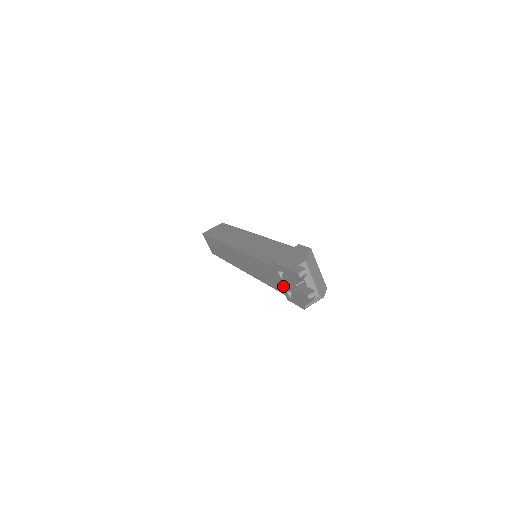
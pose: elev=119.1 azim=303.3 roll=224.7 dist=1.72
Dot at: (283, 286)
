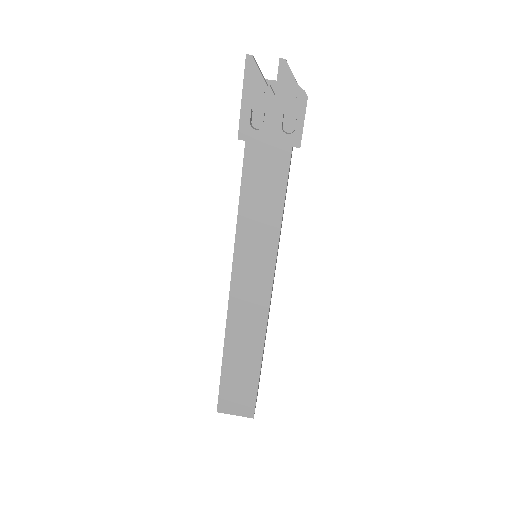
Dot at: (276, 137)
